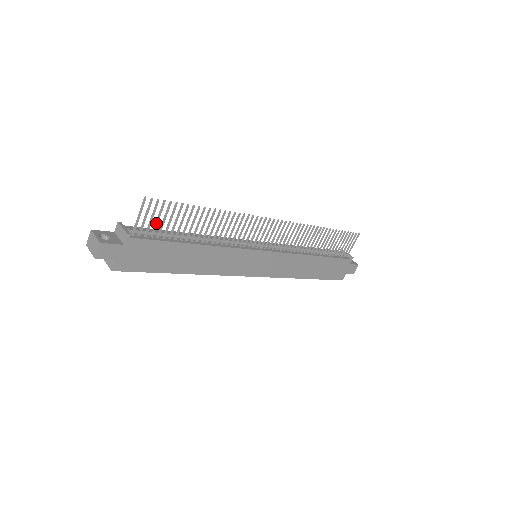
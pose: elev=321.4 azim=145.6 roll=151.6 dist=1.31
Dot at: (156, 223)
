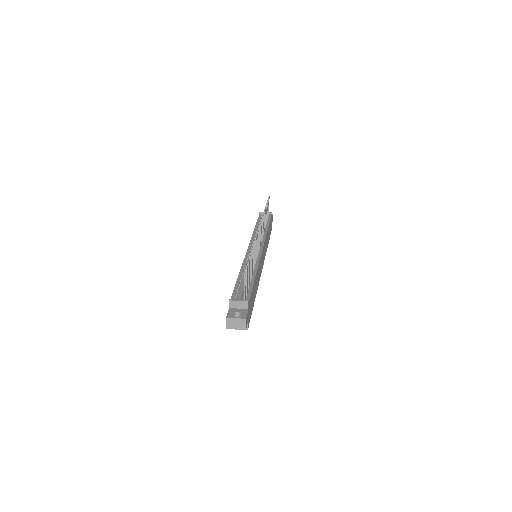
Dot at: (247, 283)
